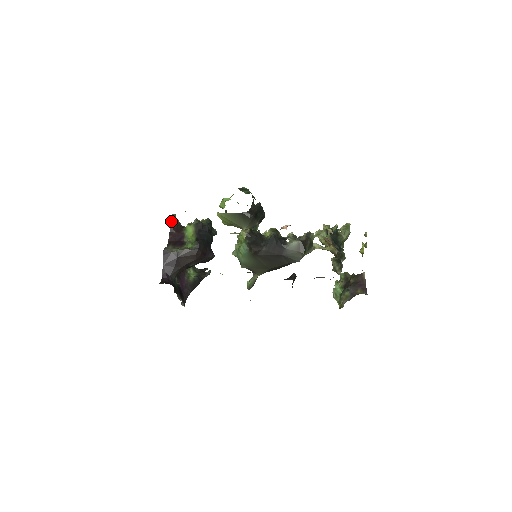
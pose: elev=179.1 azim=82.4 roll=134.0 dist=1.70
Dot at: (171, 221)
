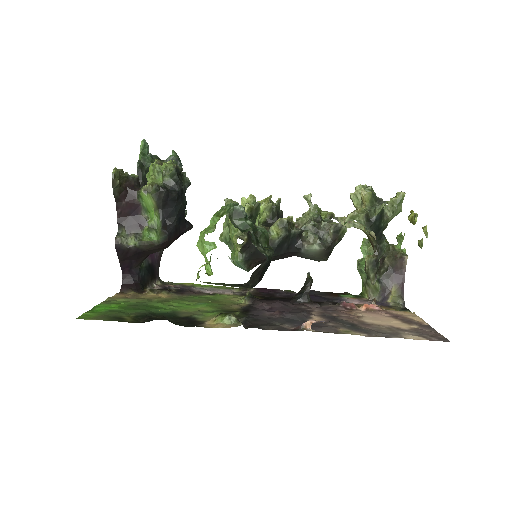
Dot at: (114, 188)
